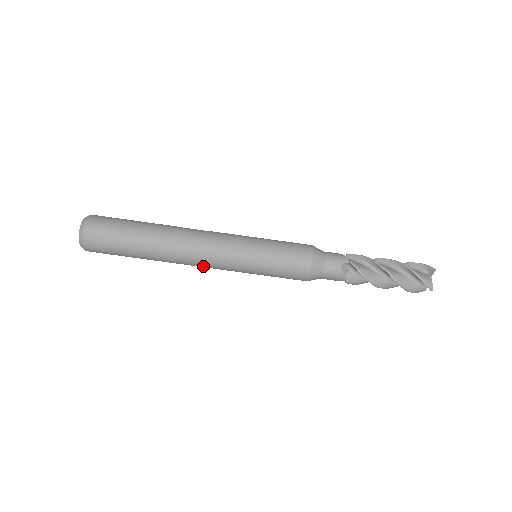
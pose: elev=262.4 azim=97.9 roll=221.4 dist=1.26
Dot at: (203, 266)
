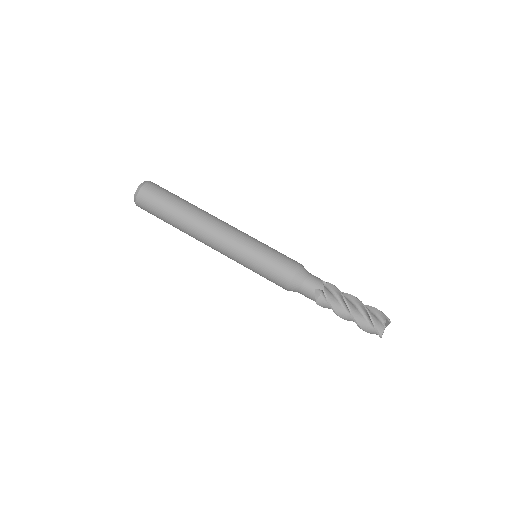
Dot at: (219, 233)
